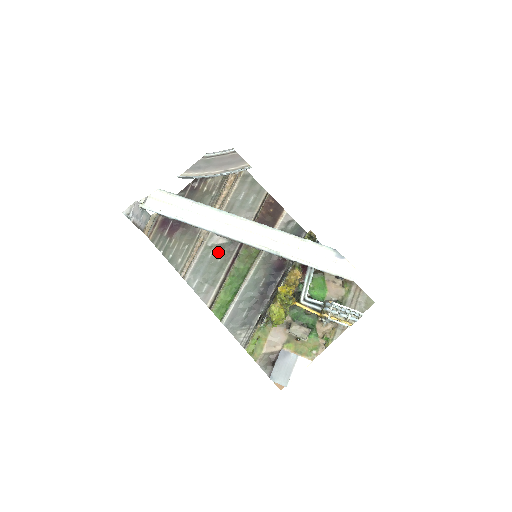
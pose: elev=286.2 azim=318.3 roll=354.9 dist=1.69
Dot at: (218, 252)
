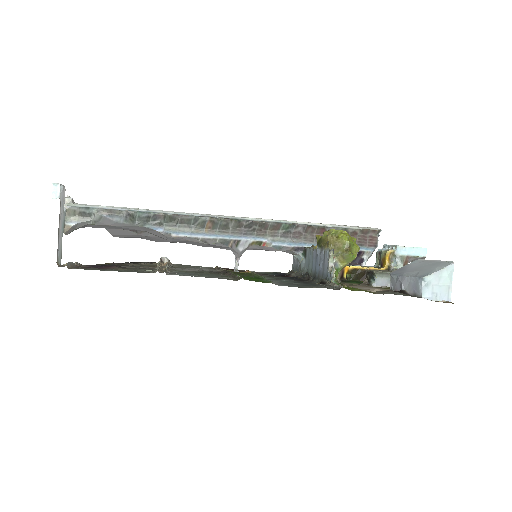
Dot at: (197, 272)
